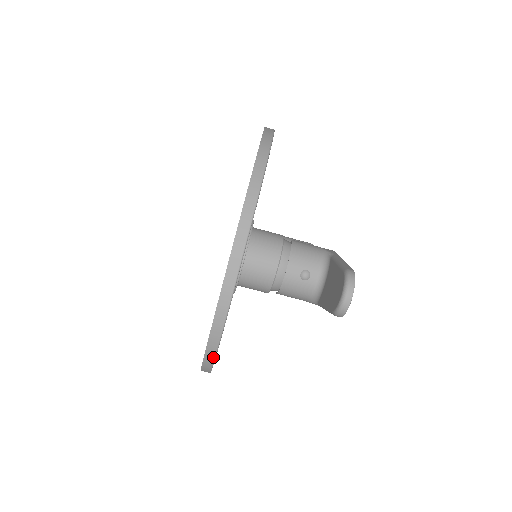
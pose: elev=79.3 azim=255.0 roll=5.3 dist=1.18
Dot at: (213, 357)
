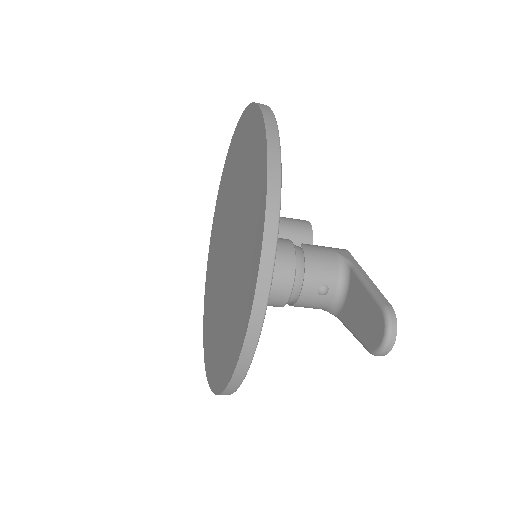
Dot at: (231, 393)
